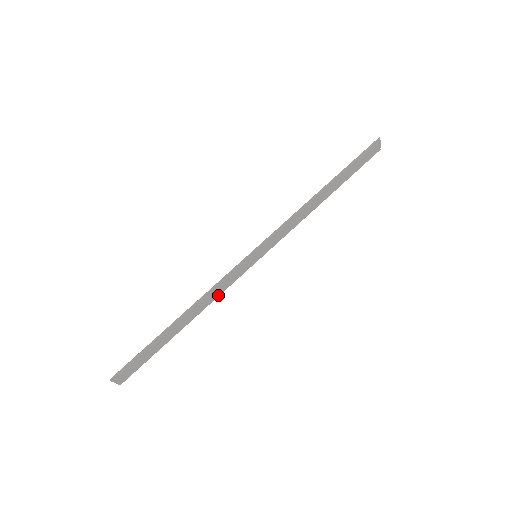
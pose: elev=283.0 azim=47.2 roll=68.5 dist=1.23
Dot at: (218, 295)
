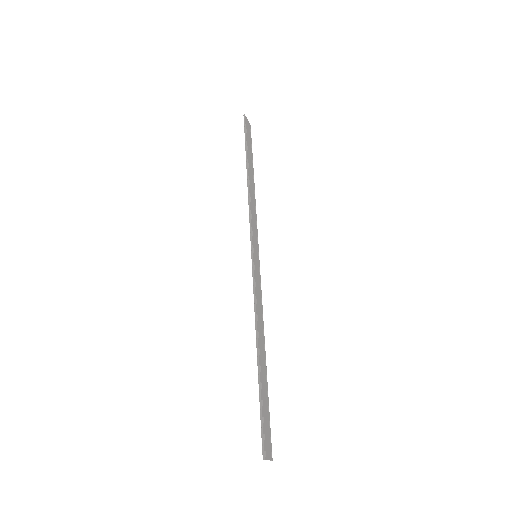
Dot at: (262, 311)
